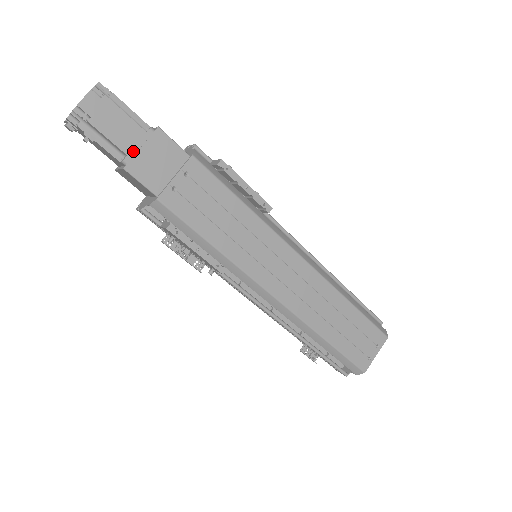
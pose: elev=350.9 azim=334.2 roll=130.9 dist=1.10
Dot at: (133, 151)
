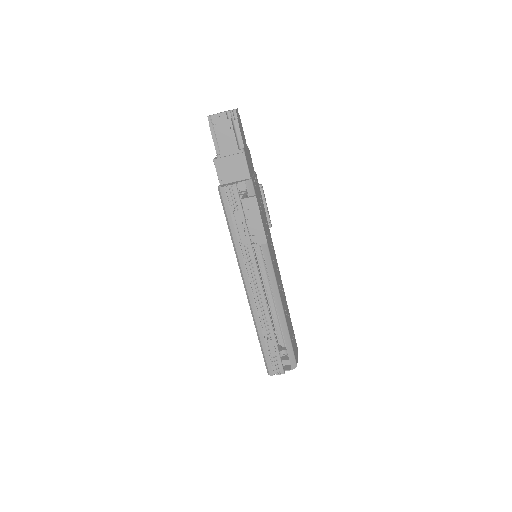
Dot at: (245, 148)
